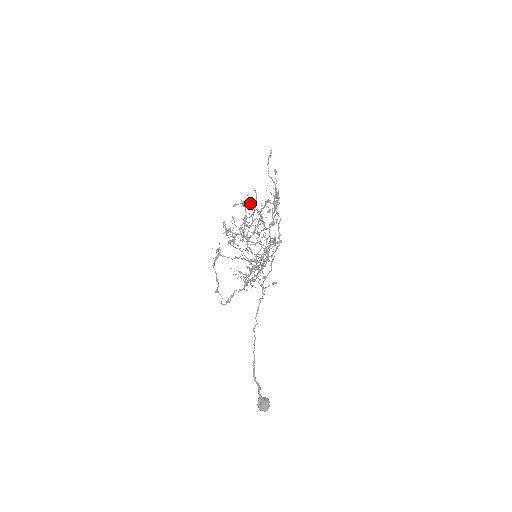
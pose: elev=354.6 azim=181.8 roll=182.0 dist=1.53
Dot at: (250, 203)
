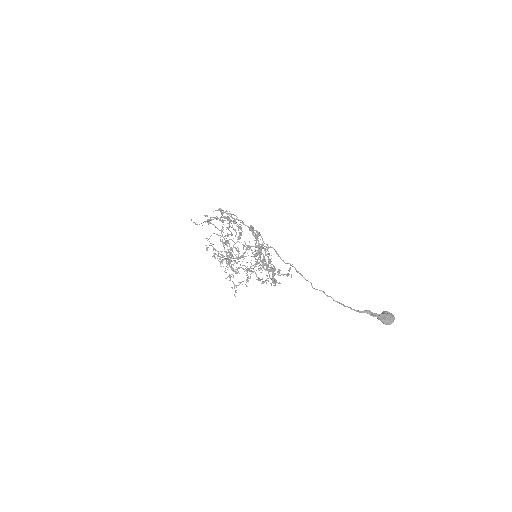
Dot at: (212, 217)
